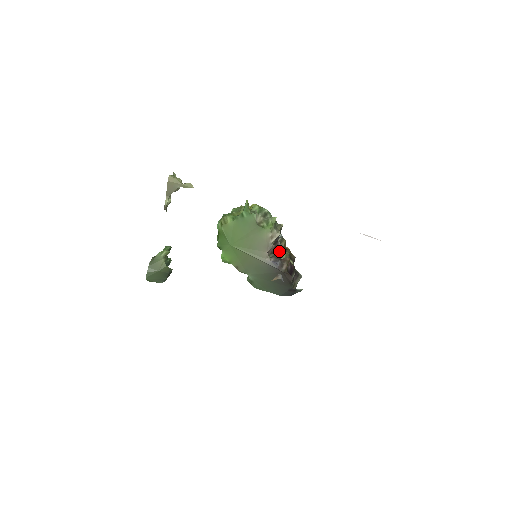
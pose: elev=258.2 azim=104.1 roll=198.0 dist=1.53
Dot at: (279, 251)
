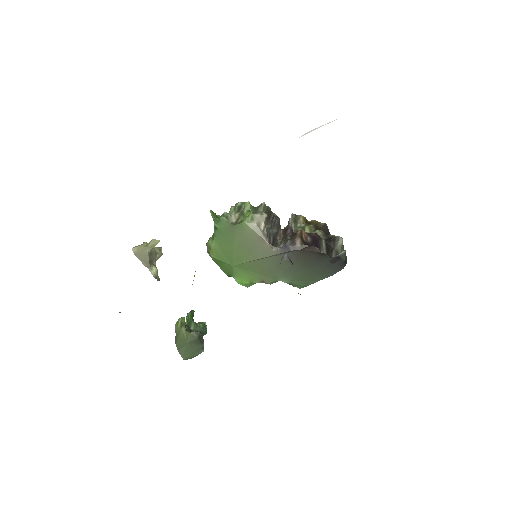
Dot at: (290, 232)
